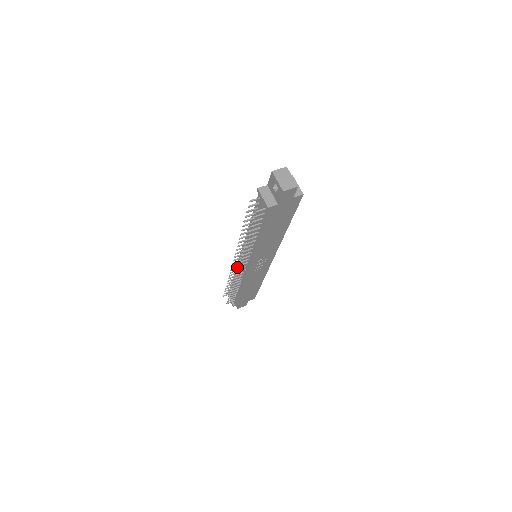
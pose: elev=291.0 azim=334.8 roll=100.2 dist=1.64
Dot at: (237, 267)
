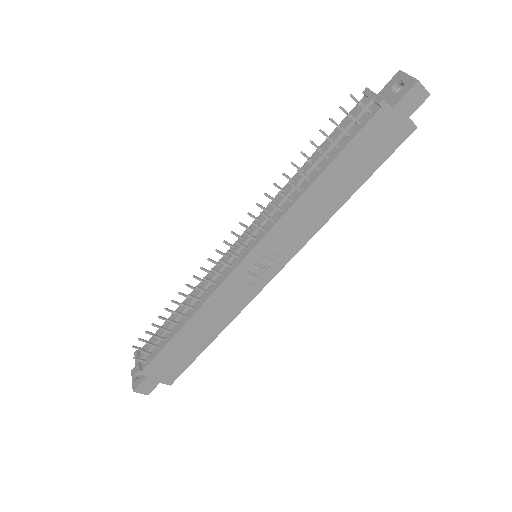
Dot at: (210, 271)
